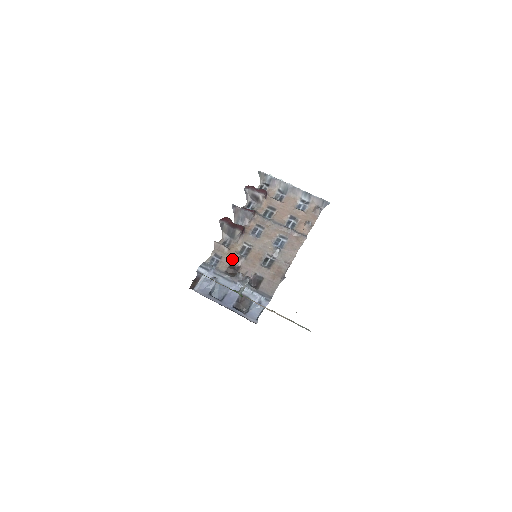
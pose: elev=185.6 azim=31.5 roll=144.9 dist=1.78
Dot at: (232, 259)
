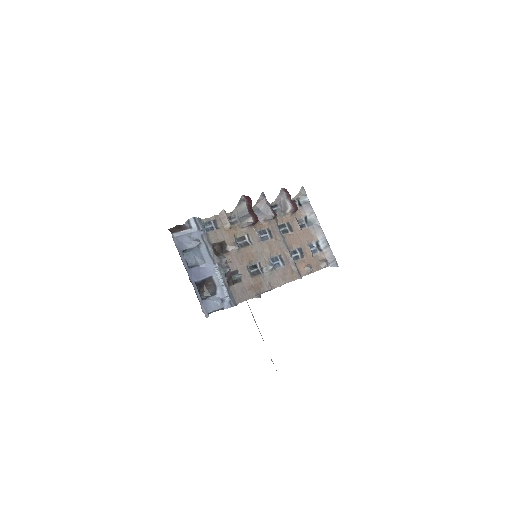
Dot at: (227, 239)
